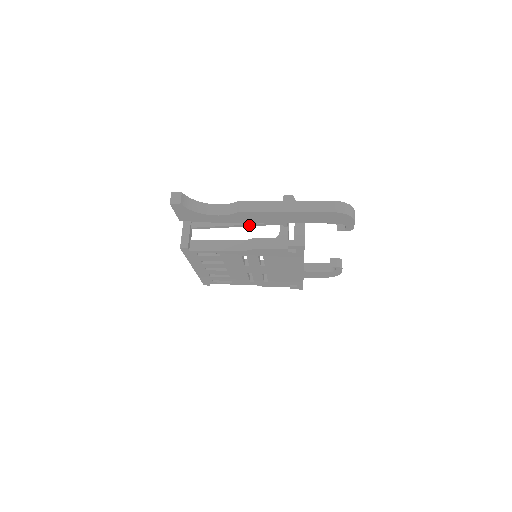
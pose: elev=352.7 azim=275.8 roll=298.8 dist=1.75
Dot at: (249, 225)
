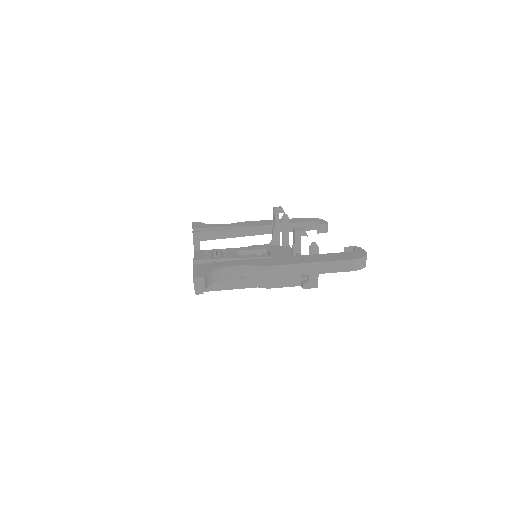
Dot at: occluded
